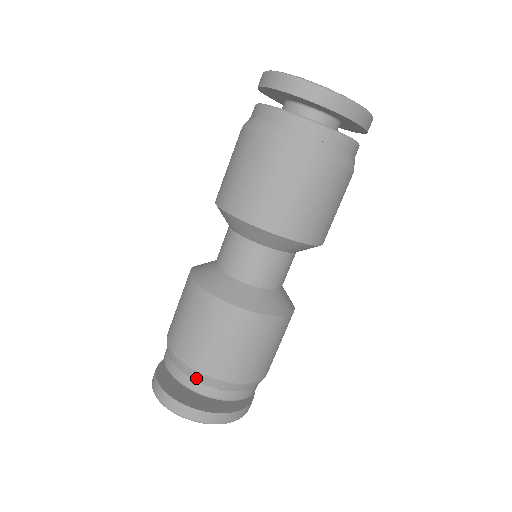
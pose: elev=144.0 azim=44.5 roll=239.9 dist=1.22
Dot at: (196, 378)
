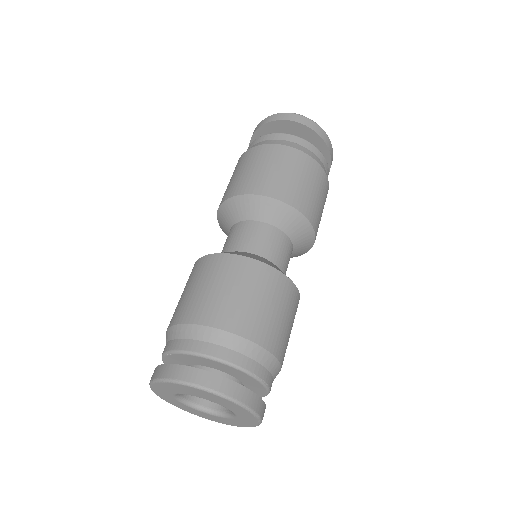
Dot at: (240, 348)
